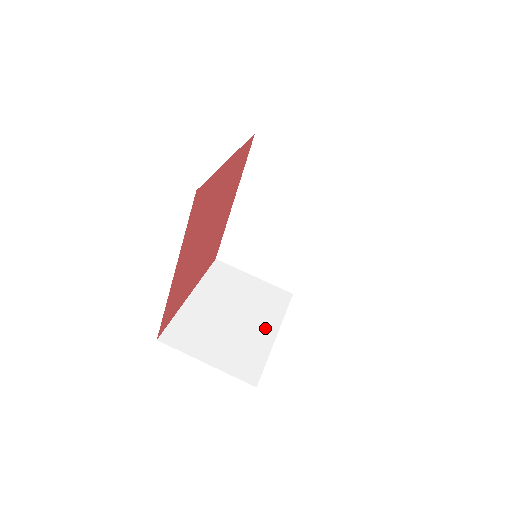
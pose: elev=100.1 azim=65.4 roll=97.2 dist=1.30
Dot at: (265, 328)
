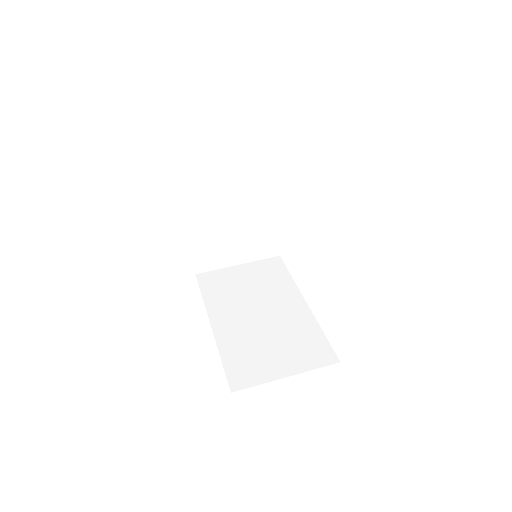
Dot at: occluded
